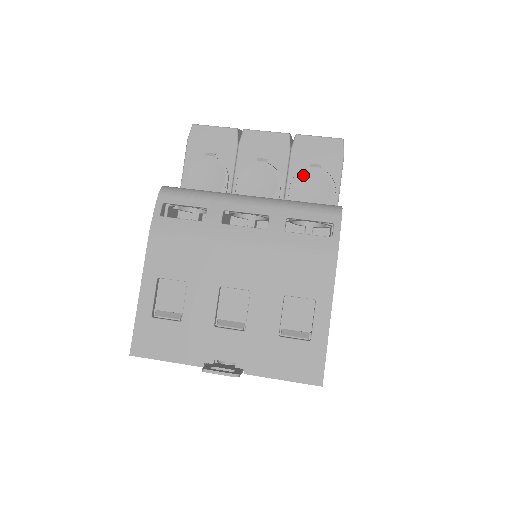
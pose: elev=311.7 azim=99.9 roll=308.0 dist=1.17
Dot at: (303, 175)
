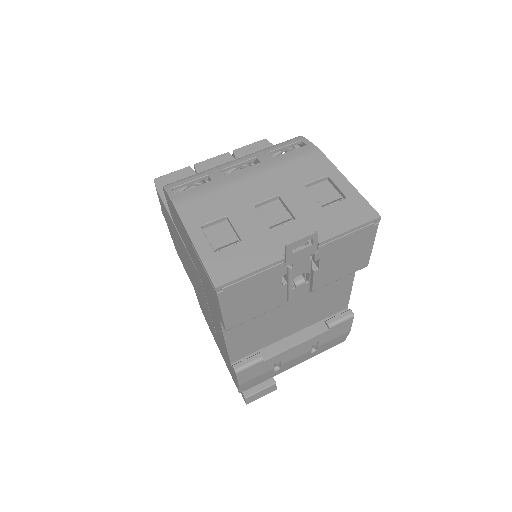
Dot at: occluded
